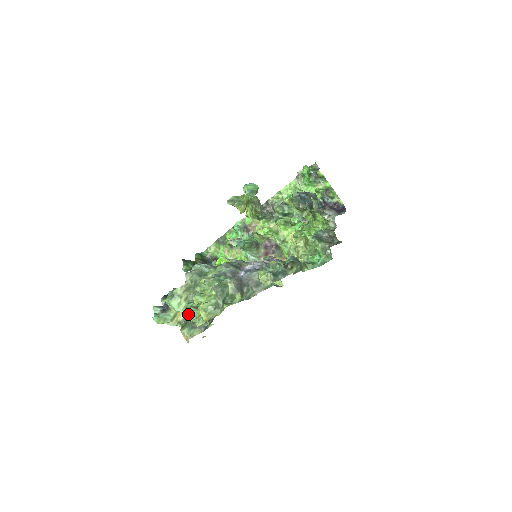
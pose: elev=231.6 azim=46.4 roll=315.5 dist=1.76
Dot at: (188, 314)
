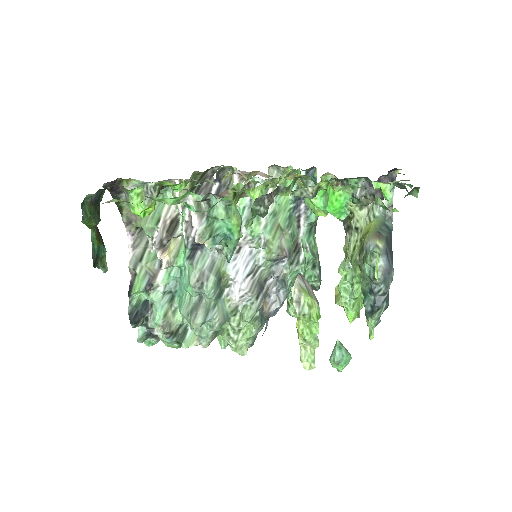
Dot at: occluded
